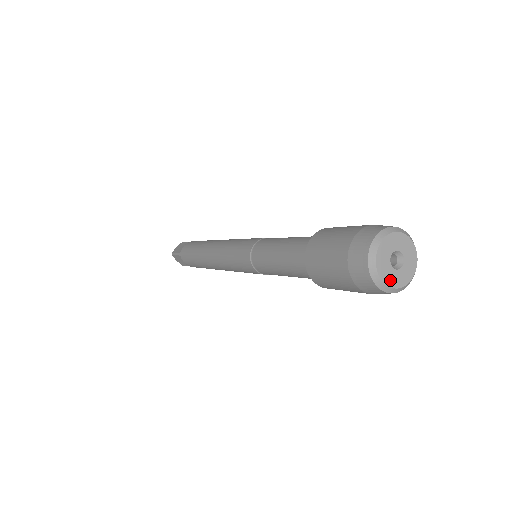
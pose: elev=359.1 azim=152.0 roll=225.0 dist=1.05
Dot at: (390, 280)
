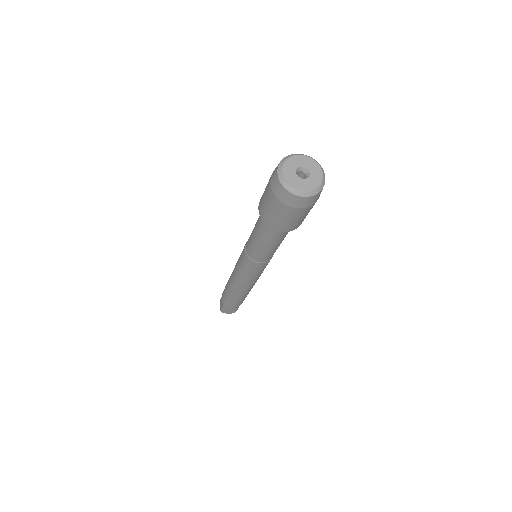
Dot at: (288, 176)
